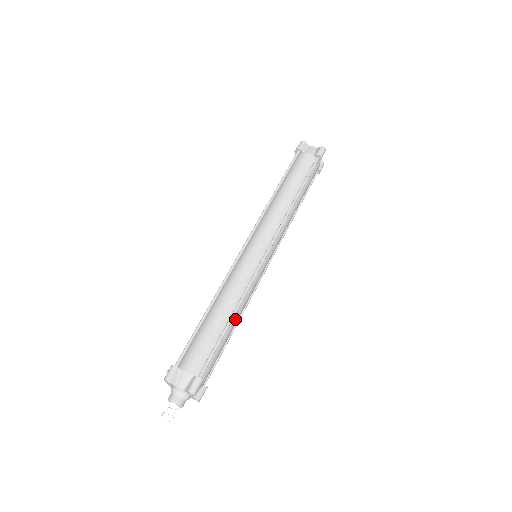
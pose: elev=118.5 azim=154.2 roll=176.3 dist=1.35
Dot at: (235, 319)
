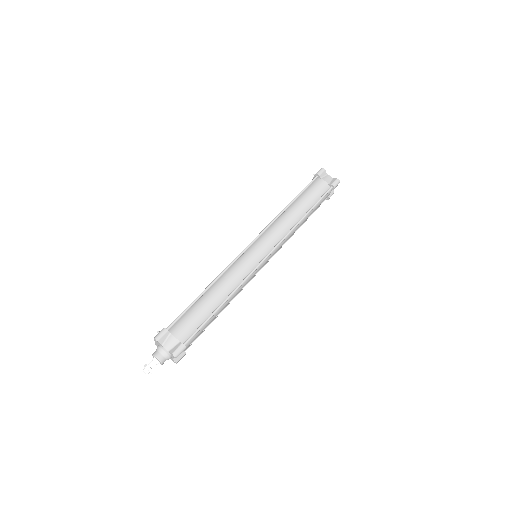
Dot at: (225, 304)
